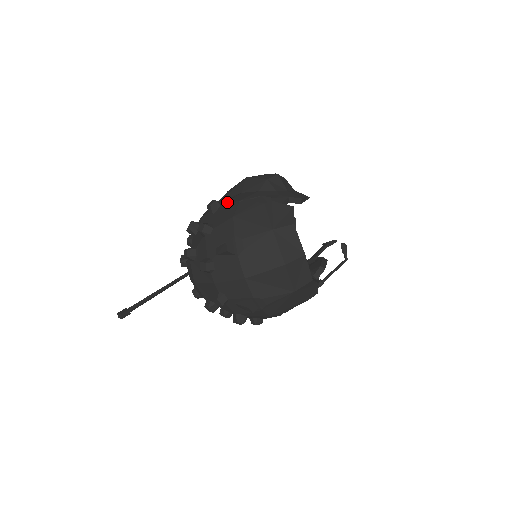
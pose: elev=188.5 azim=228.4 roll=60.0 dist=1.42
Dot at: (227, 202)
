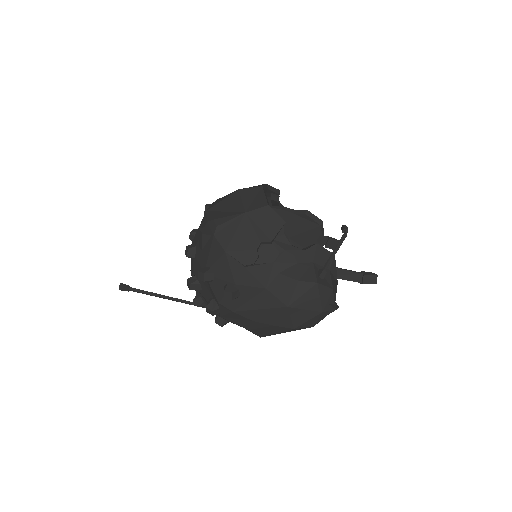
Dot at: occluded
